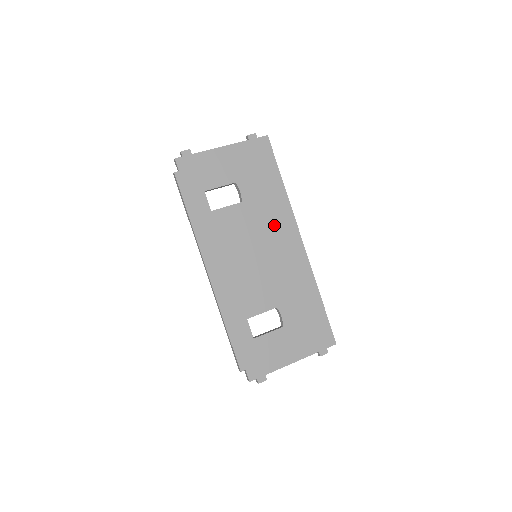
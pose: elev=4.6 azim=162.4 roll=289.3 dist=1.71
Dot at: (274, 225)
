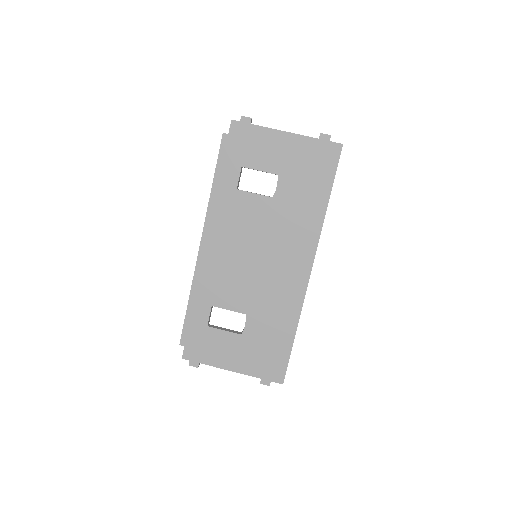
Dot at: (291, 238)
